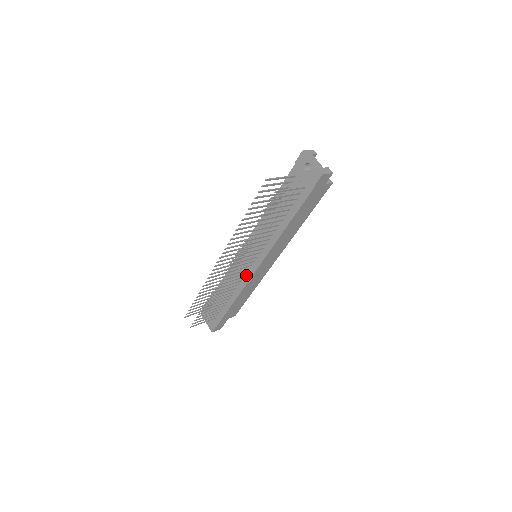
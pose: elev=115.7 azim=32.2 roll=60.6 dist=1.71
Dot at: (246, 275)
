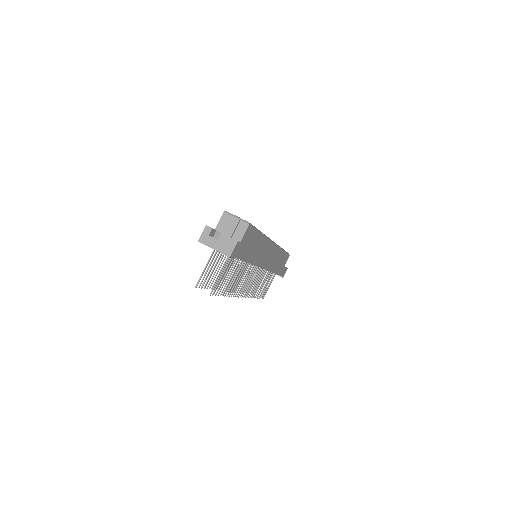
Dot at: occluded
